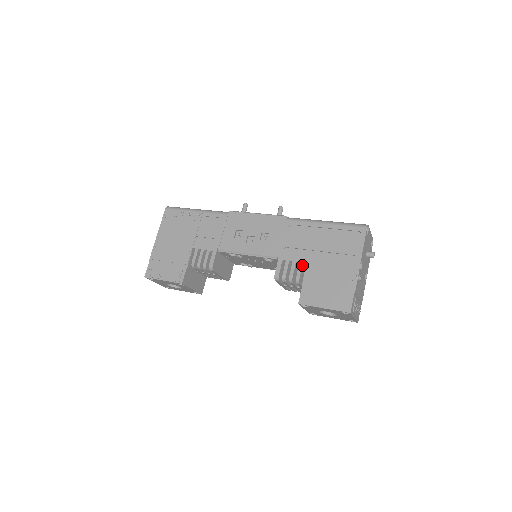
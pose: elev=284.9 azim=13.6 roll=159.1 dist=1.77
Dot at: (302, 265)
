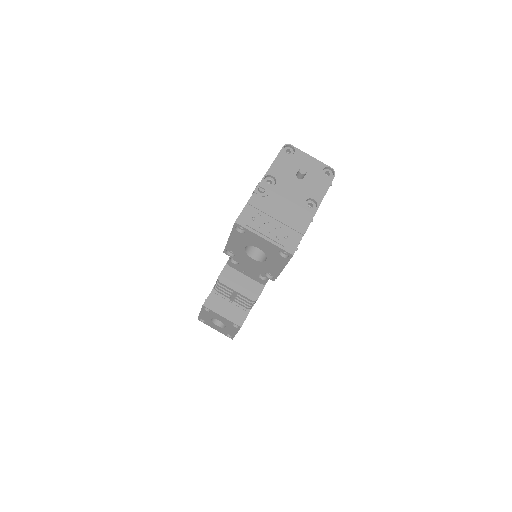
Dot at: occluded
